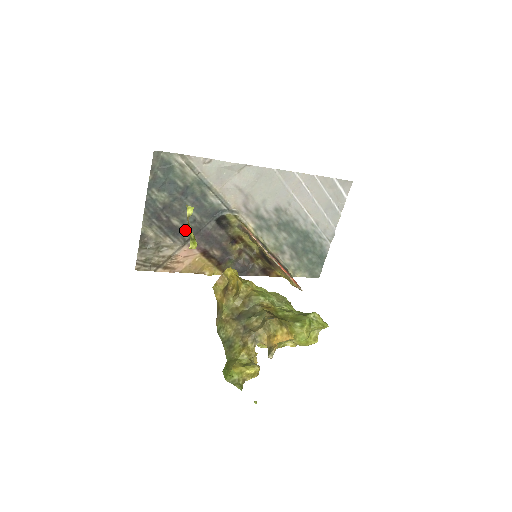
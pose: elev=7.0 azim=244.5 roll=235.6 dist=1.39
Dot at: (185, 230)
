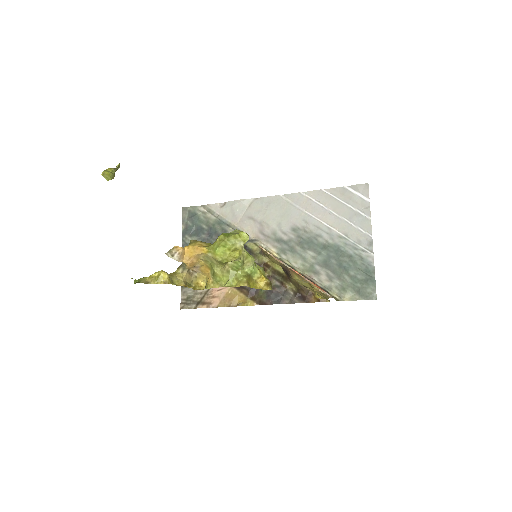
Dot at: occluded
